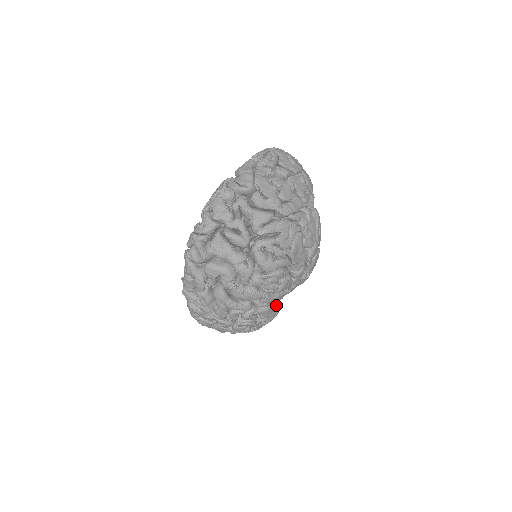
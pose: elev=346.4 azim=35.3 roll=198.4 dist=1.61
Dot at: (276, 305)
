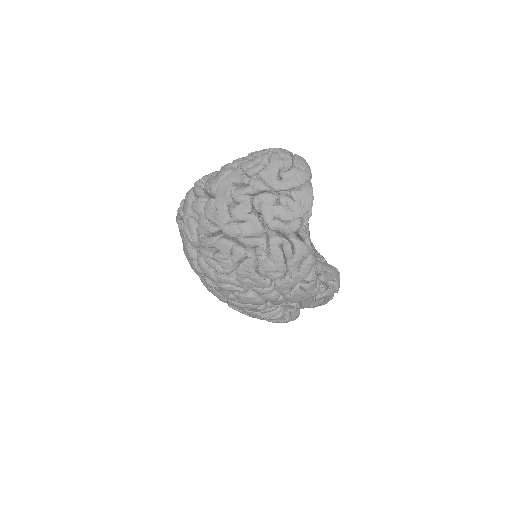
Dot at: (272, 312)
